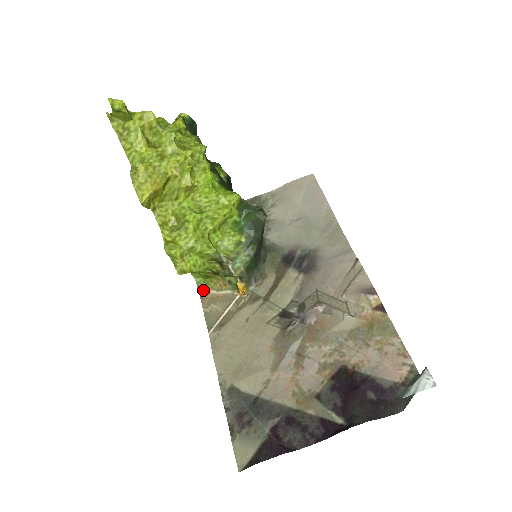
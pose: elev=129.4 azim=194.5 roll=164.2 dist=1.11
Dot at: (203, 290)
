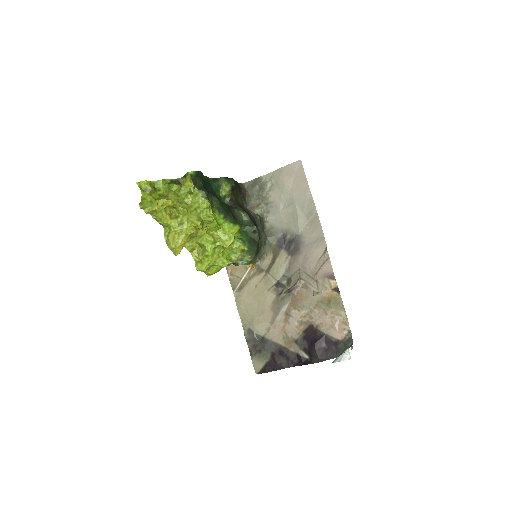
Dot at: occluded
